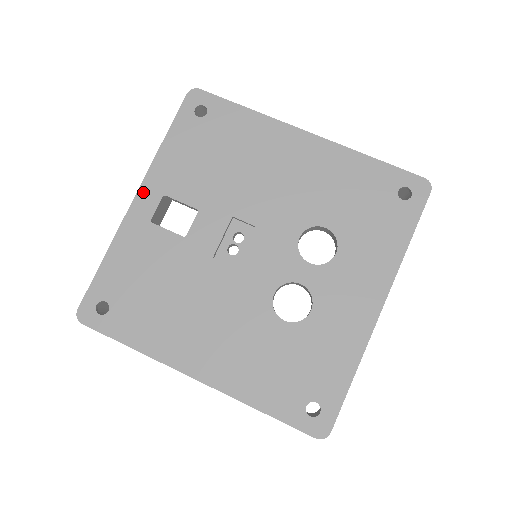
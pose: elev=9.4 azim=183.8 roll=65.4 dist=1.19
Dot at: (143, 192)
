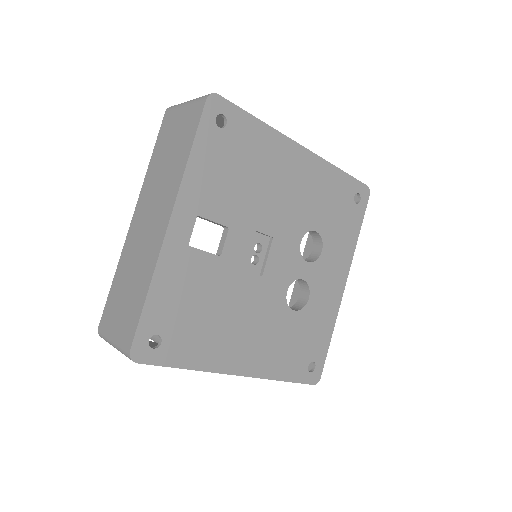
Dot at: (177, 214)
